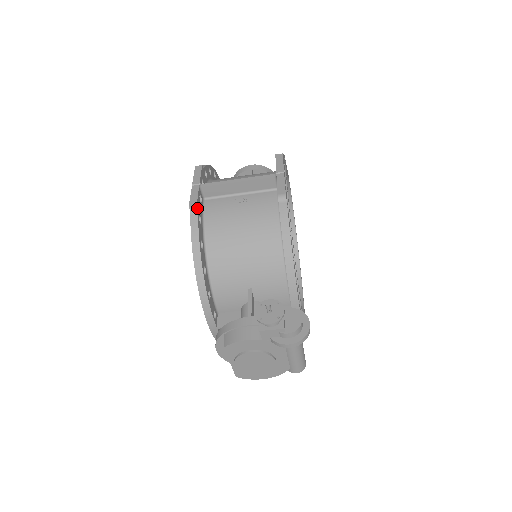
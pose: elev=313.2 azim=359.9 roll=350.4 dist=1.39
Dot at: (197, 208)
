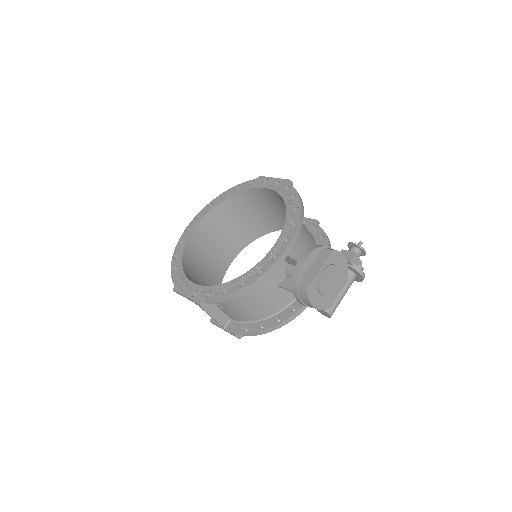
Dot at: (292, 185)
